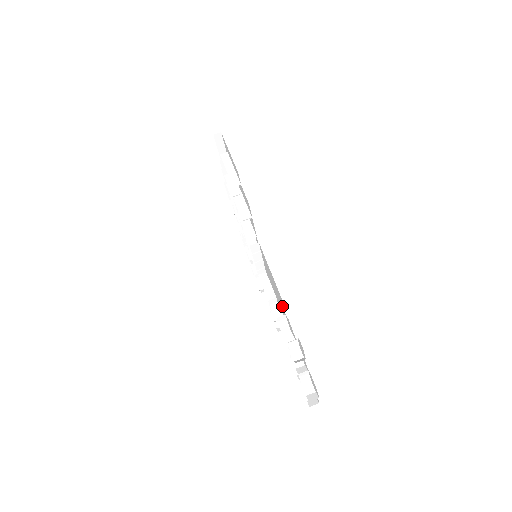
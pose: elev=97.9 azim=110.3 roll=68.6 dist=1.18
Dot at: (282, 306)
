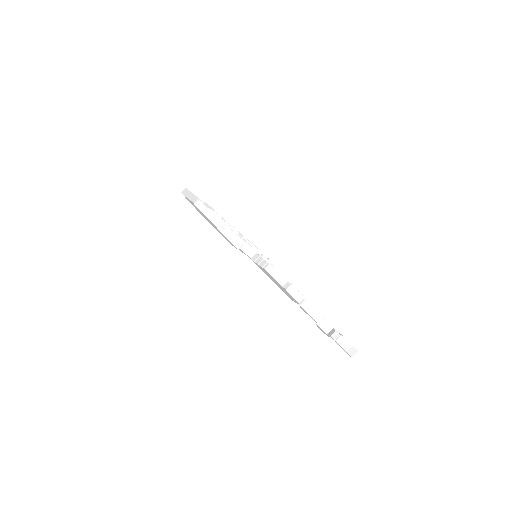
Dot at: occluded
